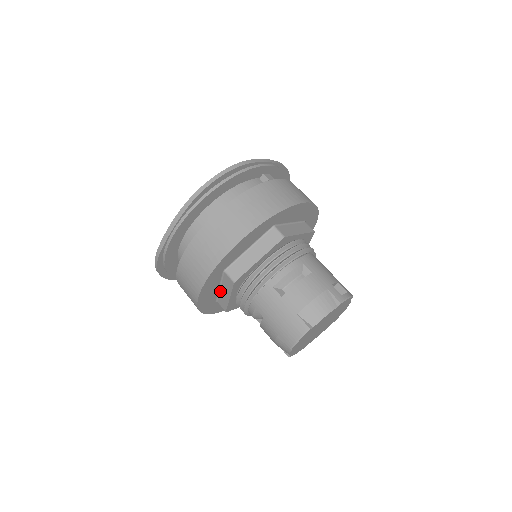
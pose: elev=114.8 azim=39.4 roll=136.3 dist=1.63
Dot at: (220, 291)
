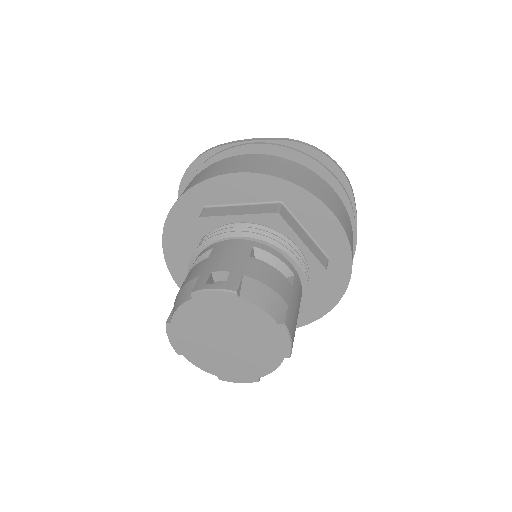
Dot at: occluded
